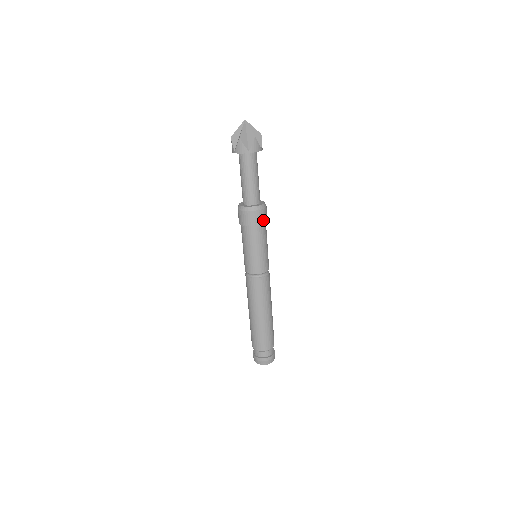
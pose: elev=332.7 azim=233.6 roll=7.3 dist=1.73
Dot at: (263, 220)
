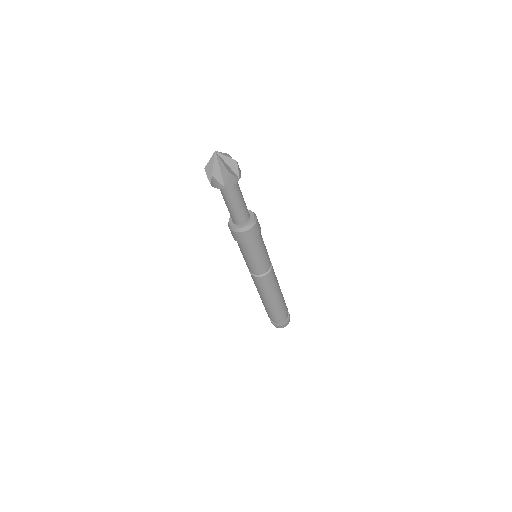
Dot at: (255, 235)
